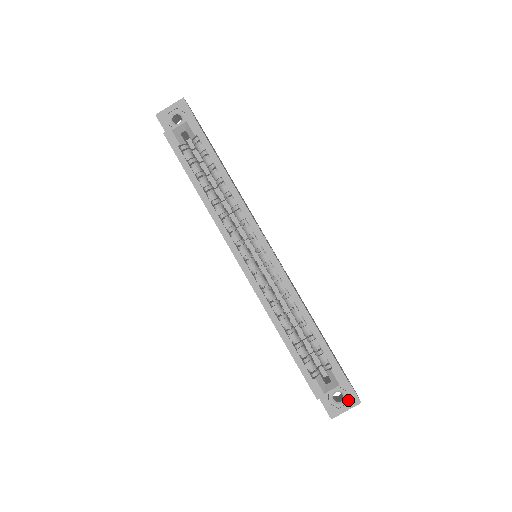
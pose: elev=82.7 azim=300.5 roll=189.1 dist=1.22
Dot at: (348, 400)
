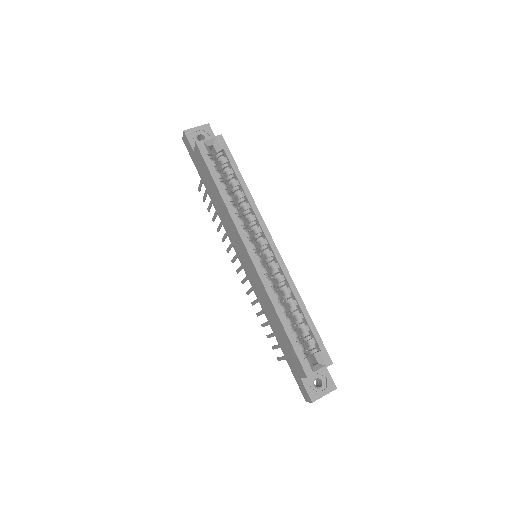
Dot at: (326, 386)
